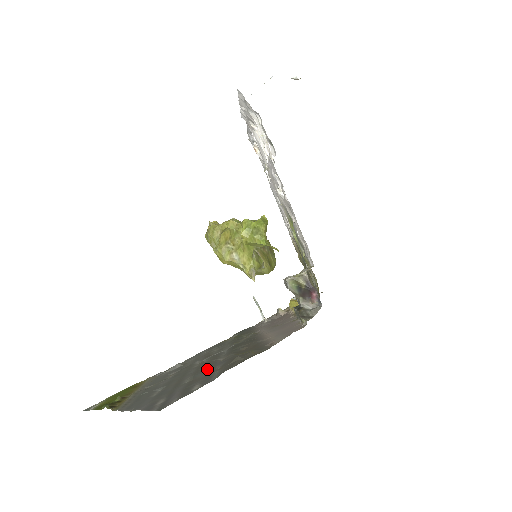
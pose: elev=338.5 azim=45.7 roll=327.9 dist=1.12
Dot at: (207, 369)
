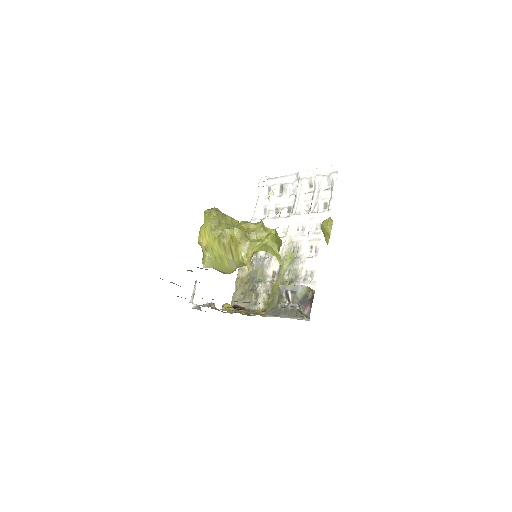
Dot at: occluded
